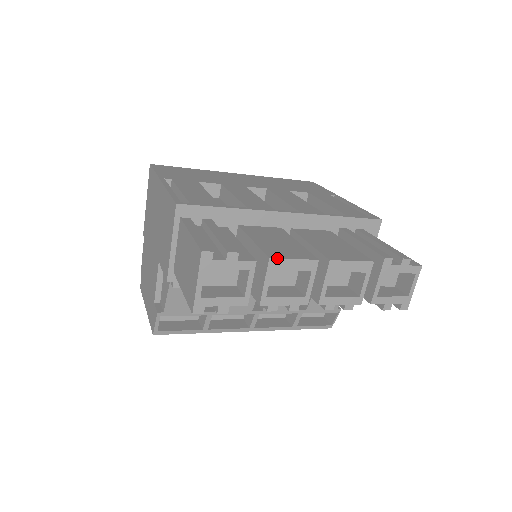
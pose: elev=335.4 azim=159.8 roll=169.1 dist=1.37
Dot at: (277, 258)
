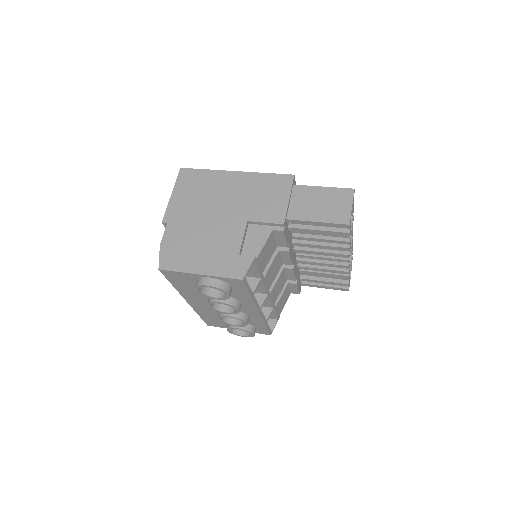
Dot at: (353, 217)
